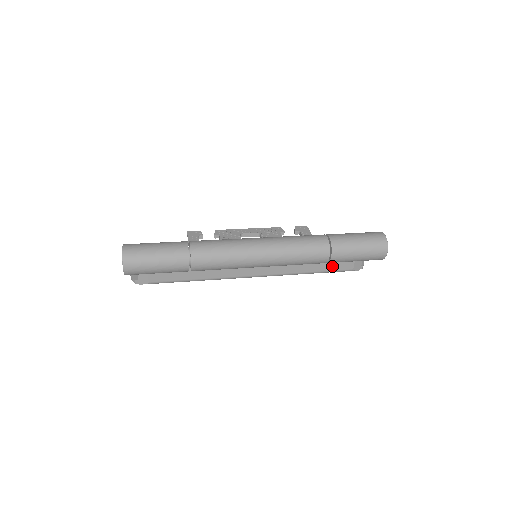
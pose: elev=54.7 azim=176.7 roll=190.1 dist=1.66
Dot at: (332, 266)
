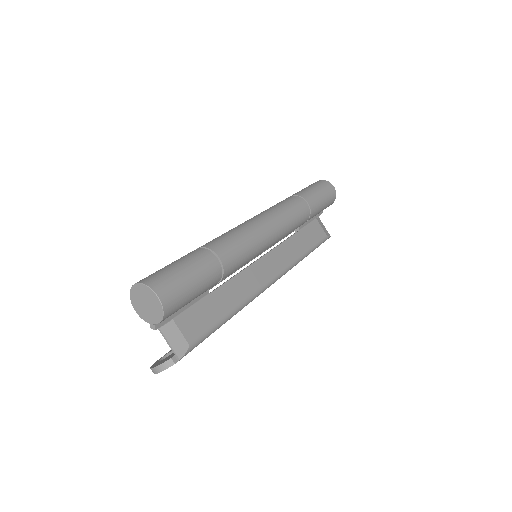
Dot at: (312, 238)
